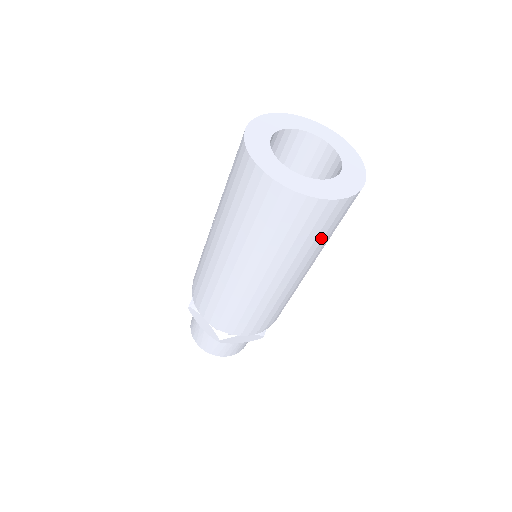
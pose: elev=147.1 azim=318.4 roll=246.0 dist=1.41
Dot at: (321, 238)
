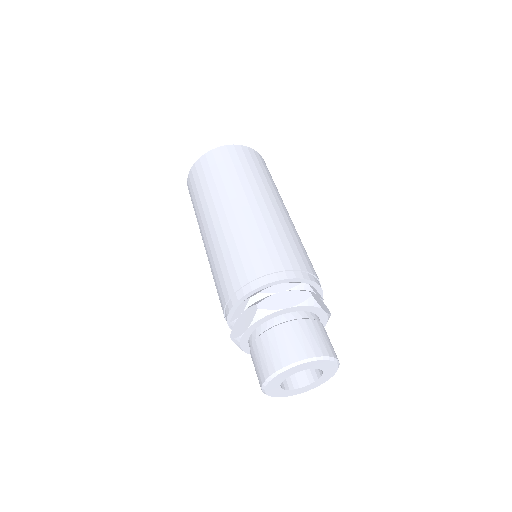
Dot at: (249, 170)
